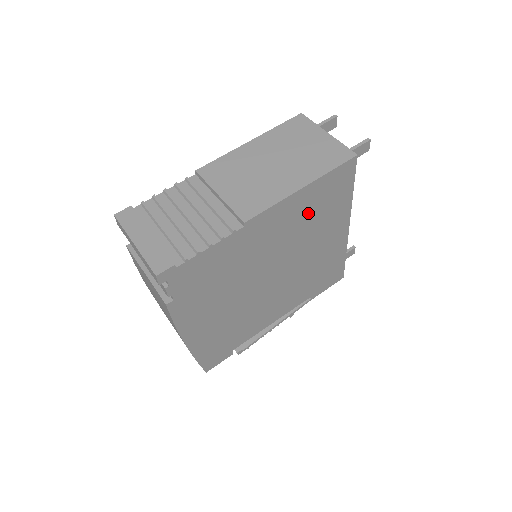
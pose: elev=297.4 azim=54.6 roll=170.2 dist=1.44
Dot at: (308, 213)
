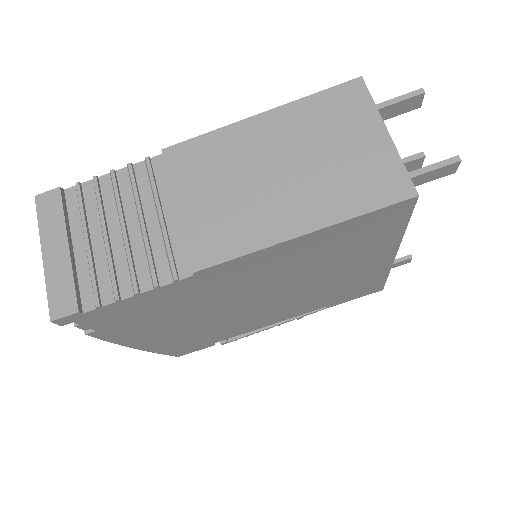
Dot at: (317, 254)
